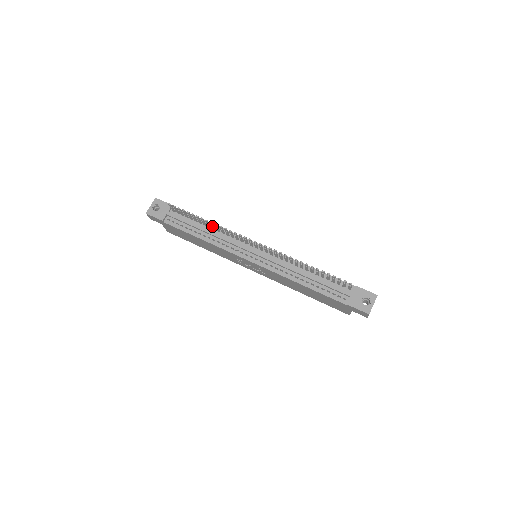
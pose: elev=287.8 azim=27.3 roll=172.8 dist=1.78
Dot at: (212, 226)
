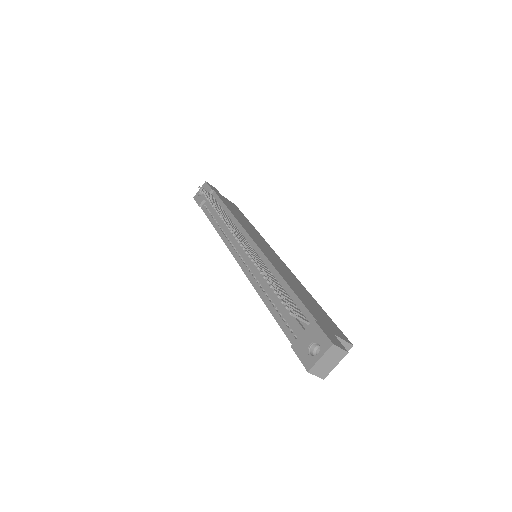
Dot at: occluded
